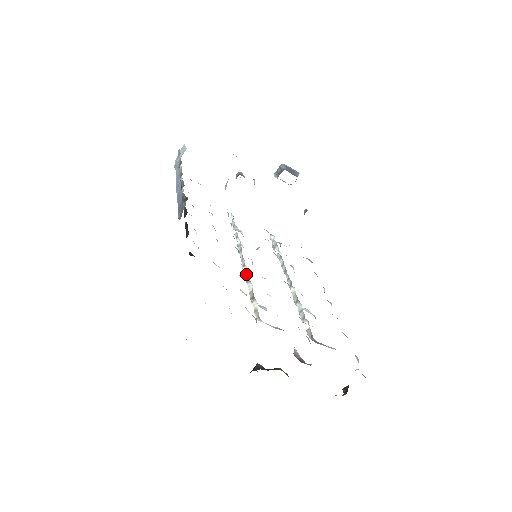
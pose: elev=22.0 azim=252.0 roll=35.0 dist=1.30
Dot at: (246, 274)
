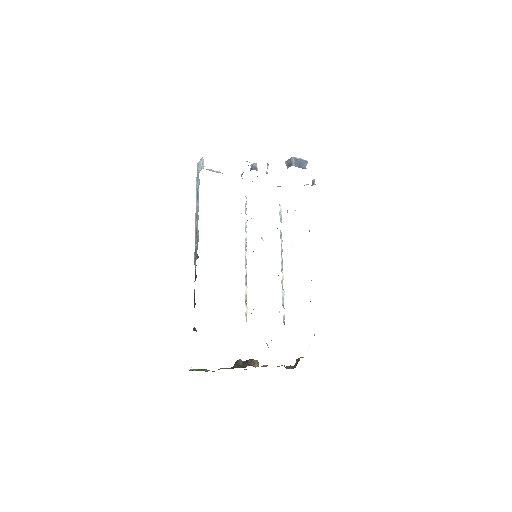
Dot at: (246, 276)
